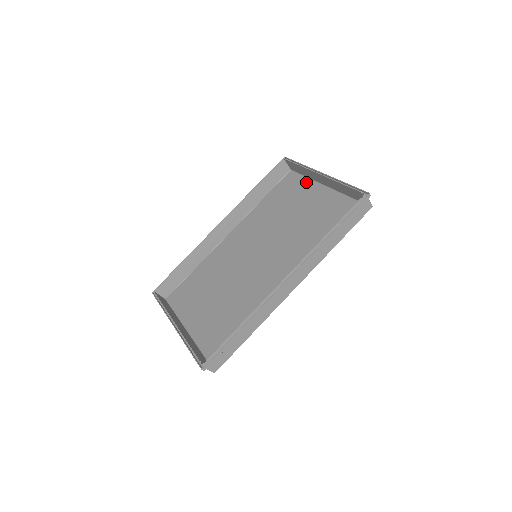
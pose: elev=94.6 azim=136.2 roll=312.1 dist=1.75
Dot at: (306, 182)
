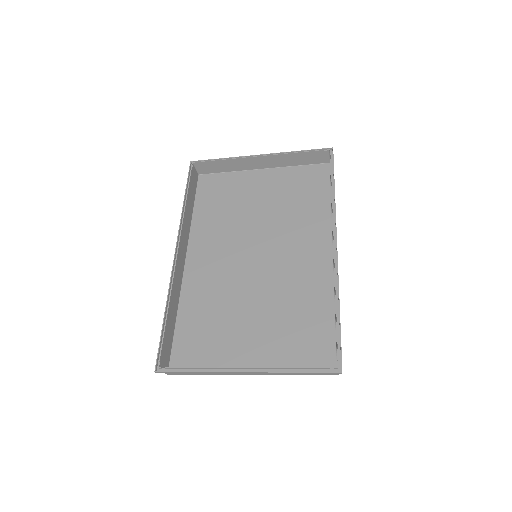
Dot at: (233, 176)
